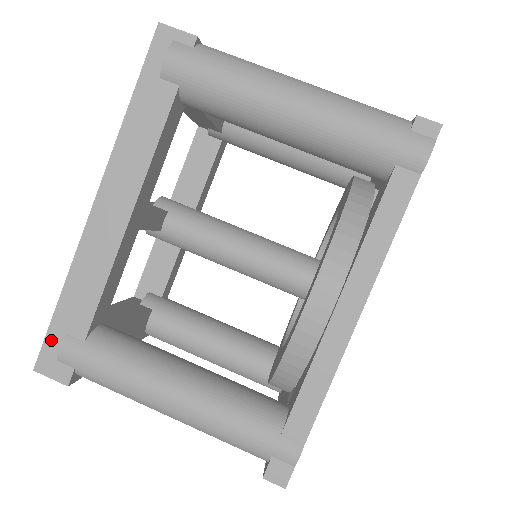
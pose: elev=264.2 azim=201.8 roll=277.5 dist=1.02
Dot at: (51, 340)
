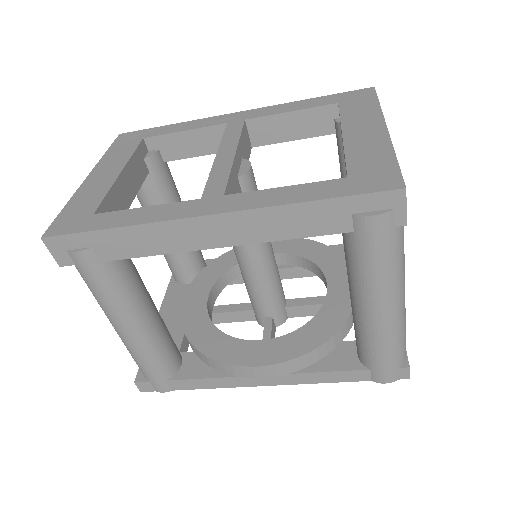
Dot at: (75, 239)
